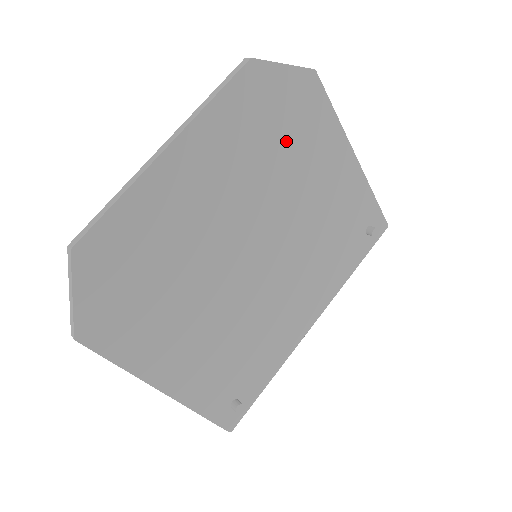
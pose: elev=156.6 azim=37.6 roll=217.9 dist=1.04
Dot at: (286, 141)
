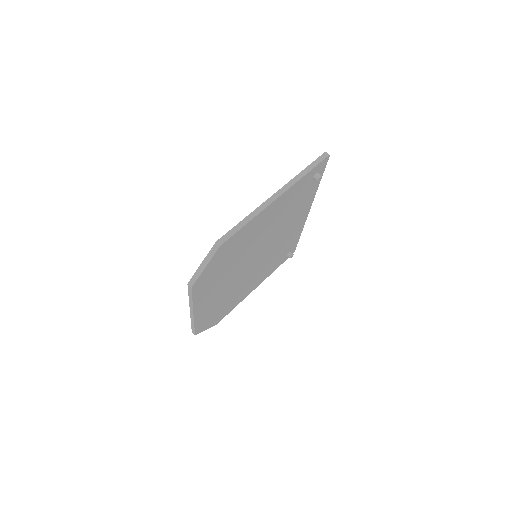
Dot at: (233, 255)
